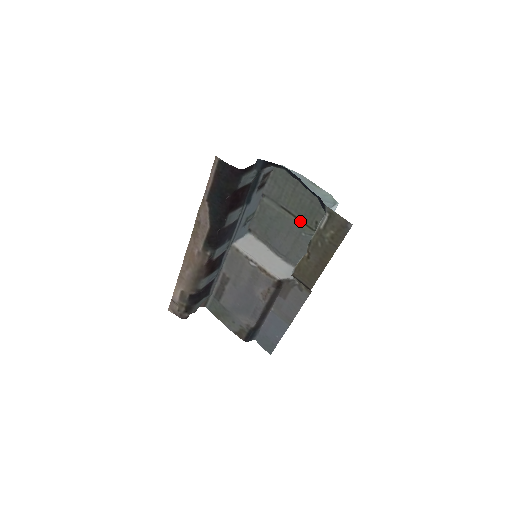
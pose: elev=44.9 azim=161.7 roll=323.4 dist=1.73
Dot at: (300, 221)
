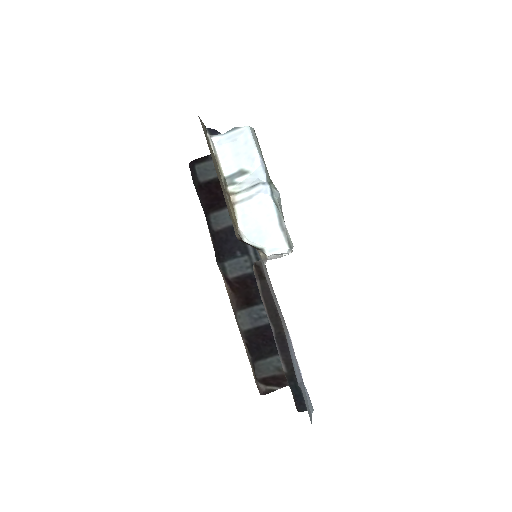
Dot at: occluded
